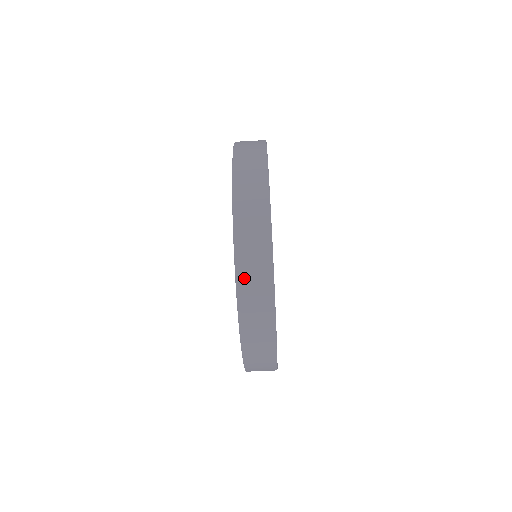
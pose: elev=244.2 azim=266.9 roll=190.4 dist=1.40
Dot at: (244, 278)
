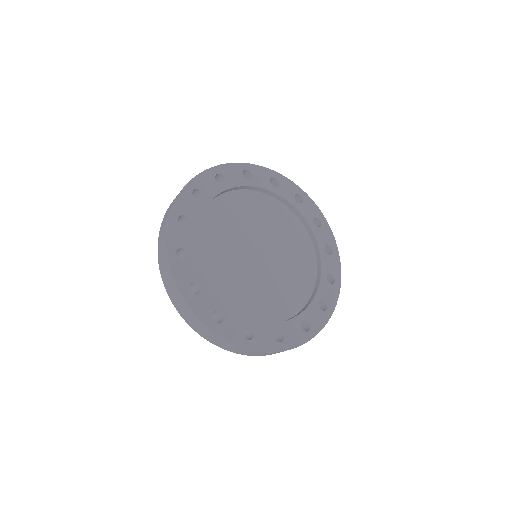
Dot at: (178, 308)
